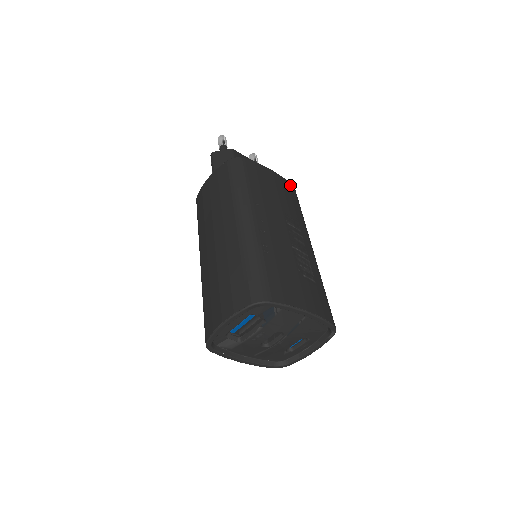
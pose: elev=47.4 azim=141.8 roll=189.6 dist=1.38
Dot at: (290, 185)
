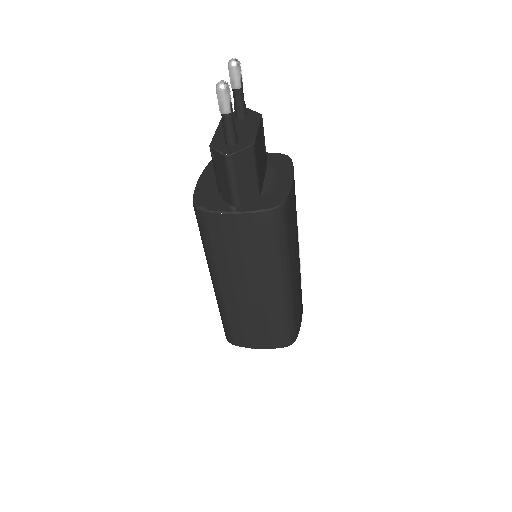
Dot at: occluded
